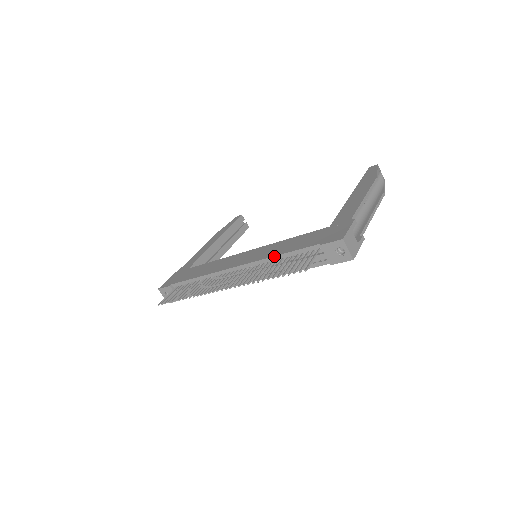
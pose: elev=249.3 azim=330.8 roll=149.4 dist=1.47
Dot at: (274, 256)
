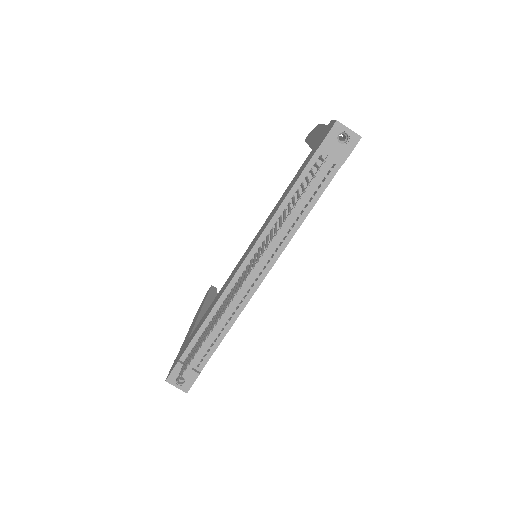
Dot at: (277, 209)
